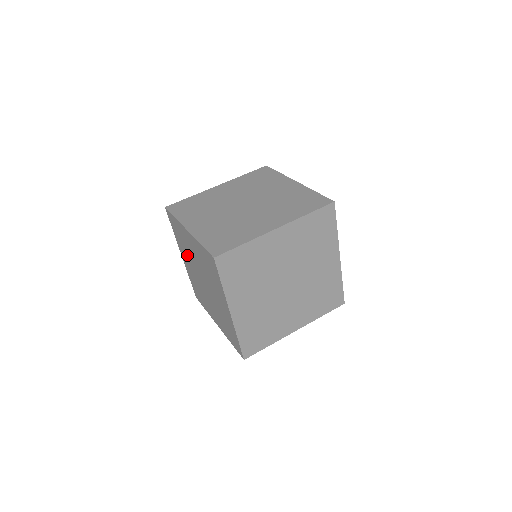
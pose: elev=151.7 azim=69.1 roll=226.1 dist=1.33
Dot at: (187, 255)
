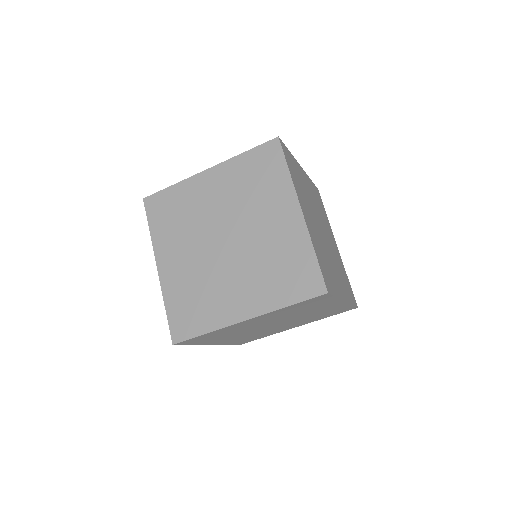
Dot at: occluded
